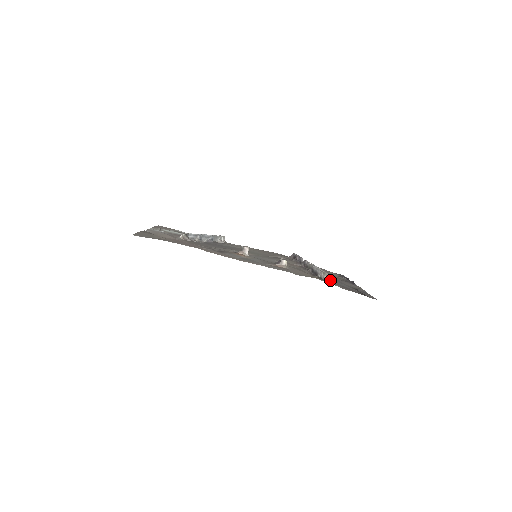
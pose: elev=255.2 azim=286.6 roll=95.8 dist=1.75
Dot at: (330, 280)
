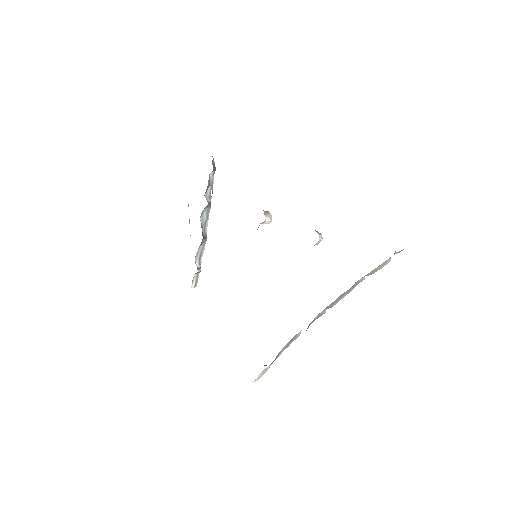
Dot at: occluded
